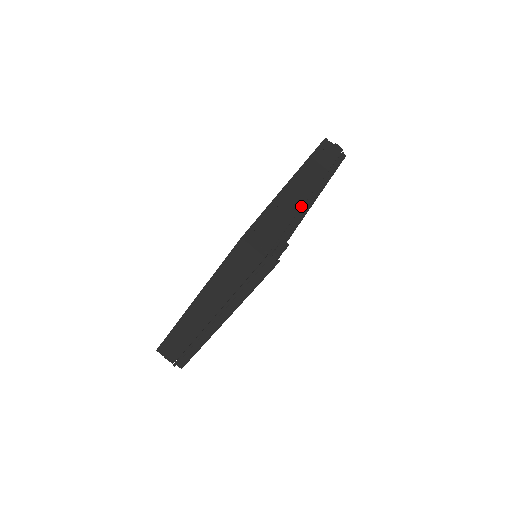
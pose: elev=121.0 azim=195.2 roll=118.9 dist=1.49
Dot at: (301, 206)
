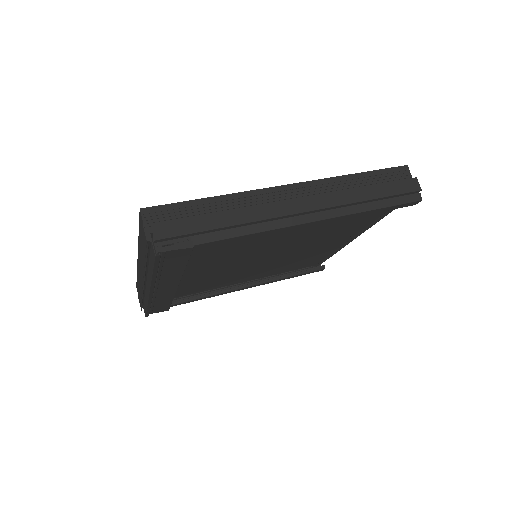
Dot at: (263, 218)
